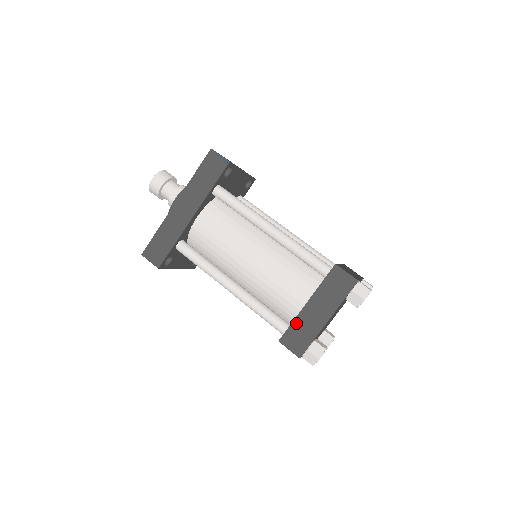
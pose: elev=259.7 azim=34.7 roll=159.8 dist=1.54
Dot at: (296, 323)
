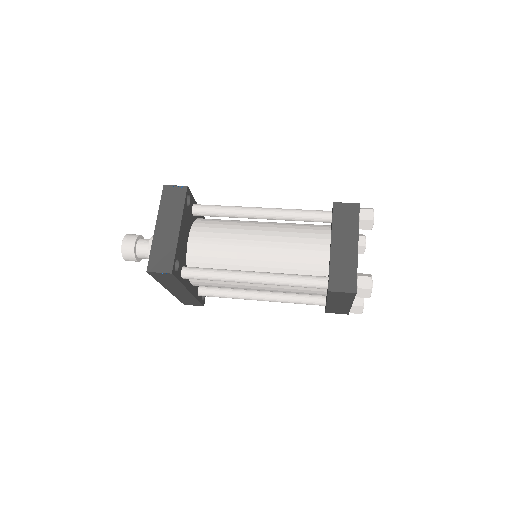
Dot at: (329, 308)
